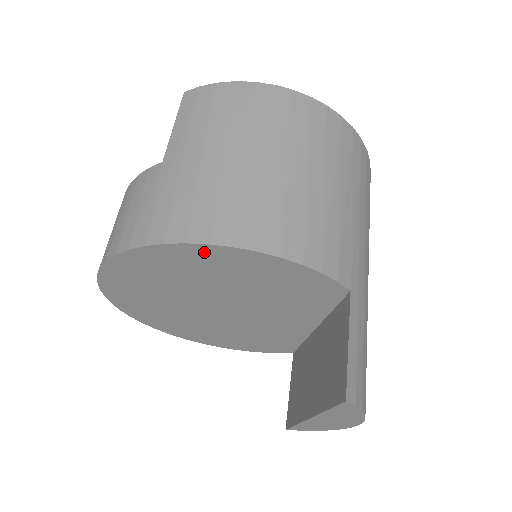
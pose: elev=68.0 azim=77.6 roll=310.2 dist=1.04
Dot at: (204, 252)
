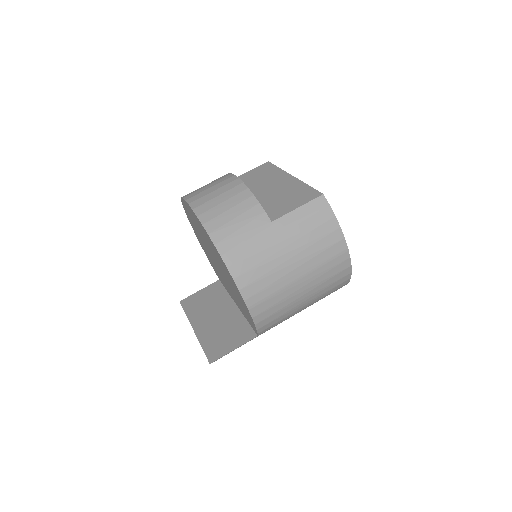
Dot at: occluded
